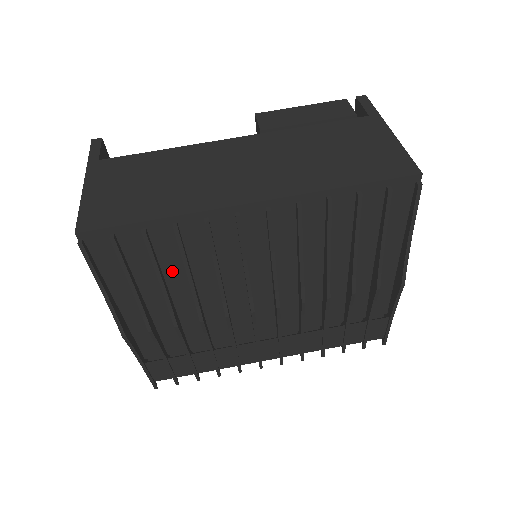
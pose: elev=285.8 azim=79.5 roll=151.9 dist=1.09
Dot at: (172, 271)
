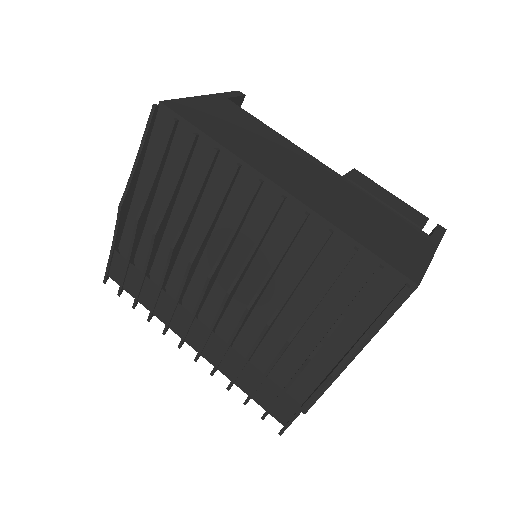
Dot at: (190, 192)
